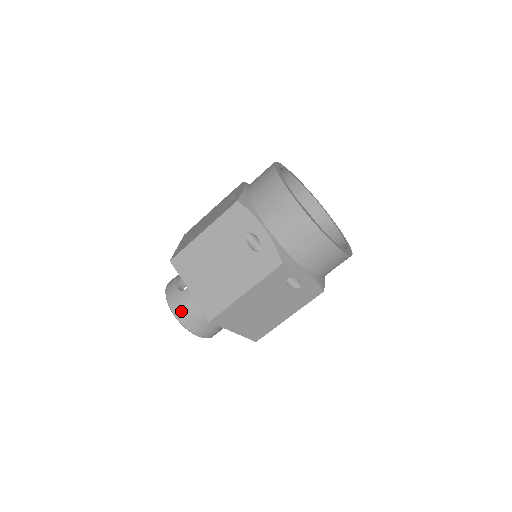
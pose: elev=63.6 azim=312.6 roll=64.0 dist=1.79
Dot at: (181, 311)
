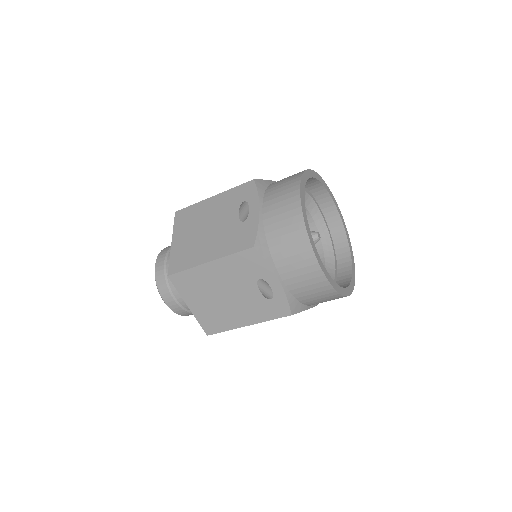
Dot at: (173, 303)
